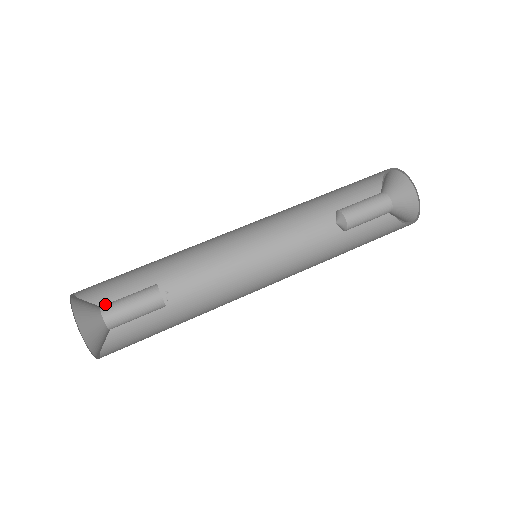
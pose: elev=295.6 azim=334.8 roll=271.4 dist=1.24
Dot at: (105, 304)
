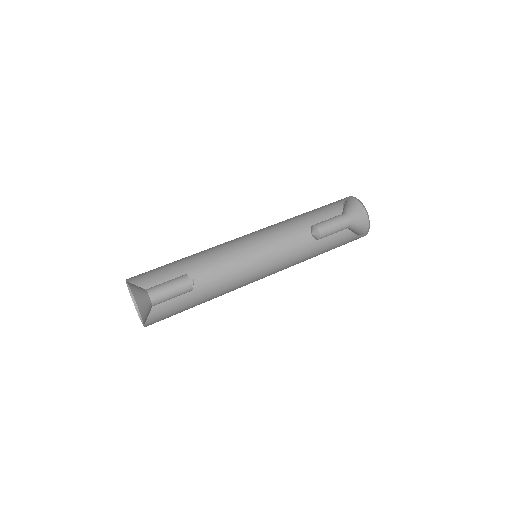
Dot at: occluded
